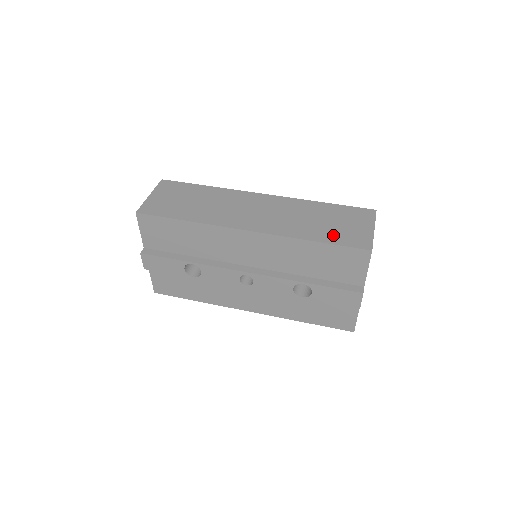
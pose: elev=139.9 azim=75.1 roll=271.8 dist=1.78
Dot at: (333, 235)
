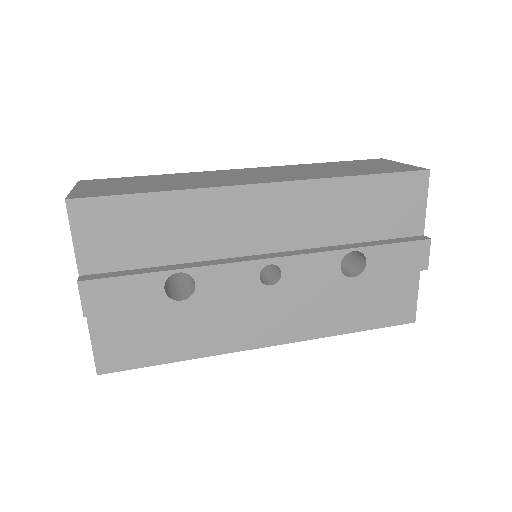
Dot at: (371, 170)
